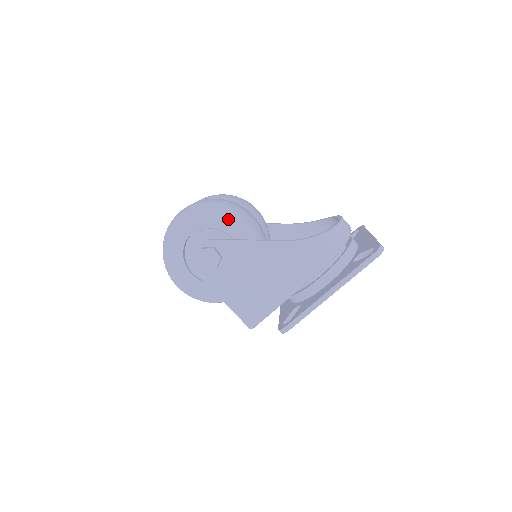
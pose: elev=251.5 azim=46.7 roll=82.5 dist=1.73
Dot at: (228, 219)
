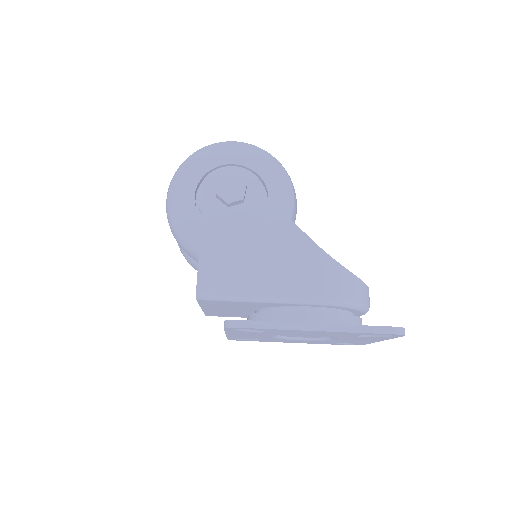
Dot at: (279, 182)
